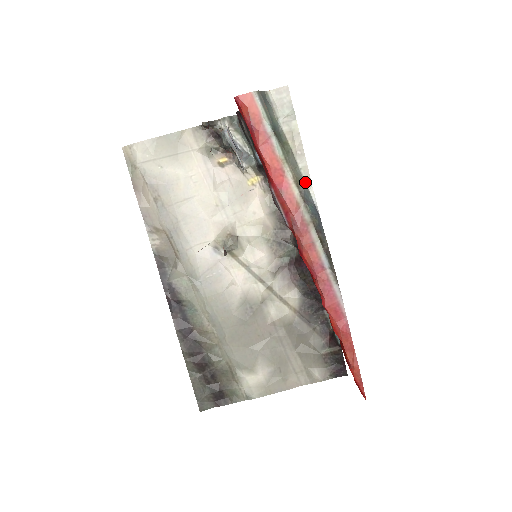
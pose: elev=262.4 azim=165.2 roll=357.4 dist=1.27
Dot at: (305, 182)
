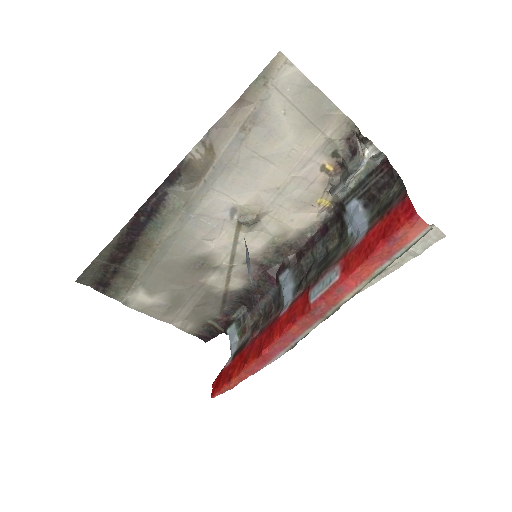
Dot at: occluded
